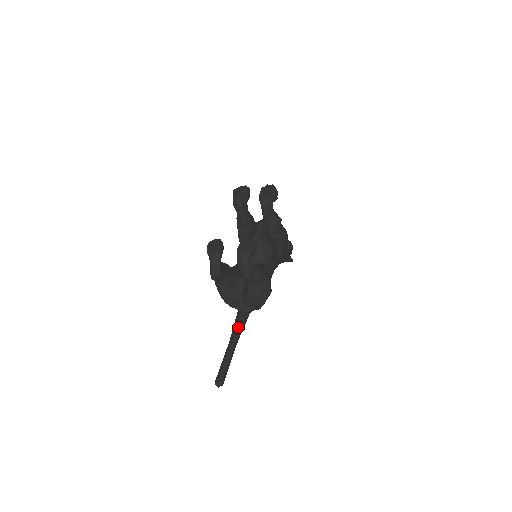
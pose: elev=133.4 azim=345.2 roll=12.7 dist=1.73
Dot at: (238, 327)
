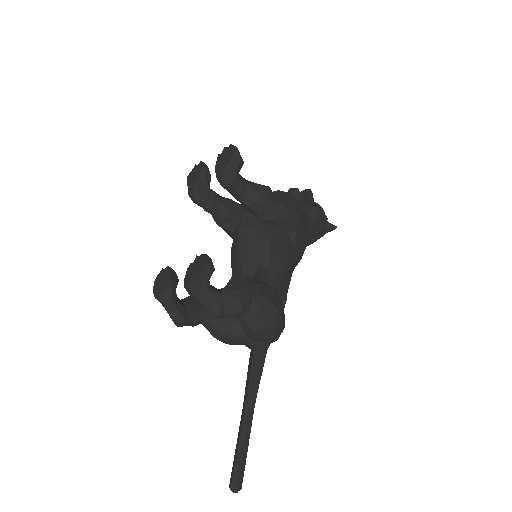
Dot at: (250, 380)
